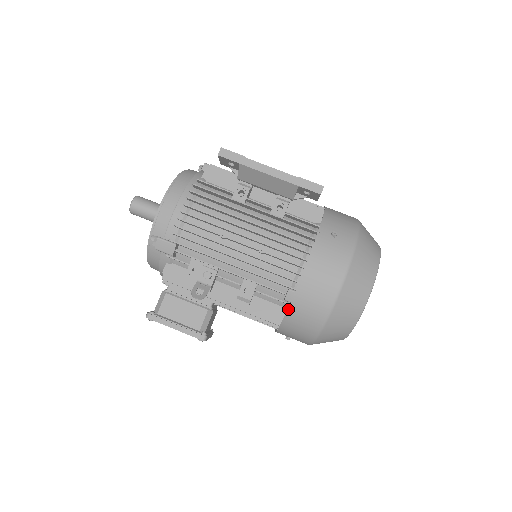
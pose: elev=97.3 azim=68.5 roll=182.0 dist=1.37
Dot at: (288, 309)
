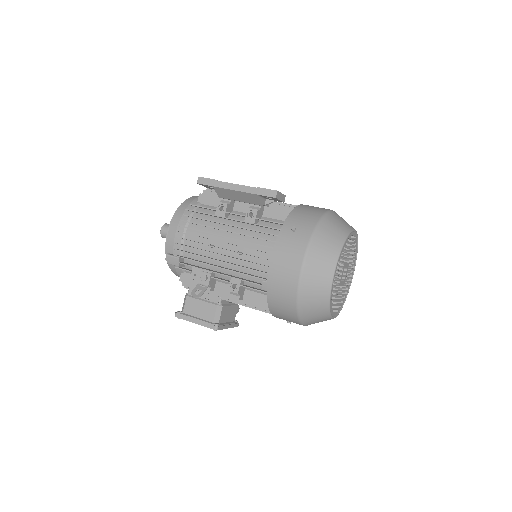
Dot at: (267, 297)
